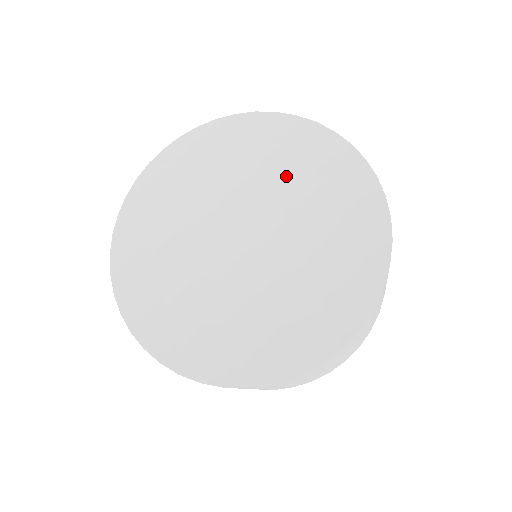
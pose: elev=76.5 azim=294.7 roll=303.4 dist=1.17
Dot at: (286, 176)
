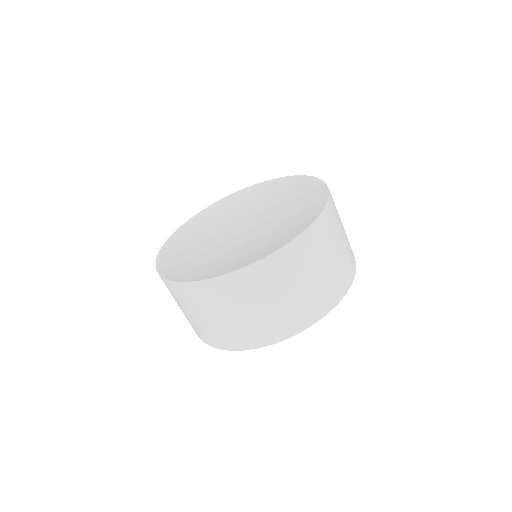
Dot at: (281, 201)
